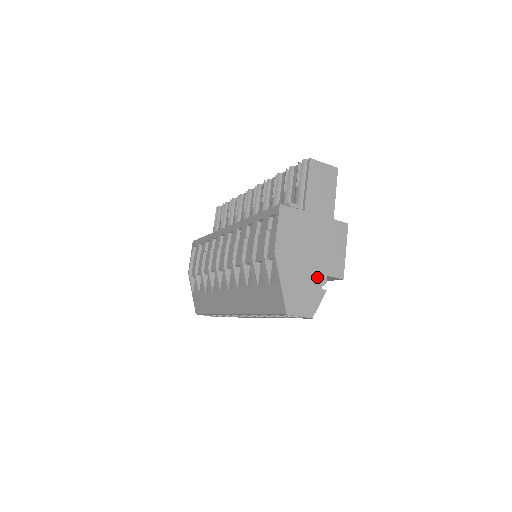
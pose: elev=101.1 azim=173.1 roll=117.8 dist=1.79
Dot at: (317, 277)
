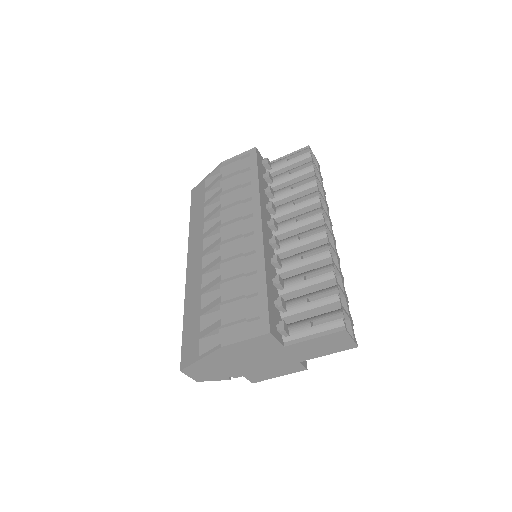
Dot at: (234, 372)
